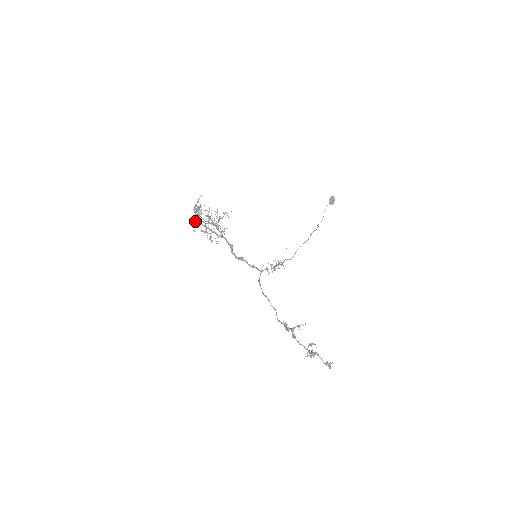
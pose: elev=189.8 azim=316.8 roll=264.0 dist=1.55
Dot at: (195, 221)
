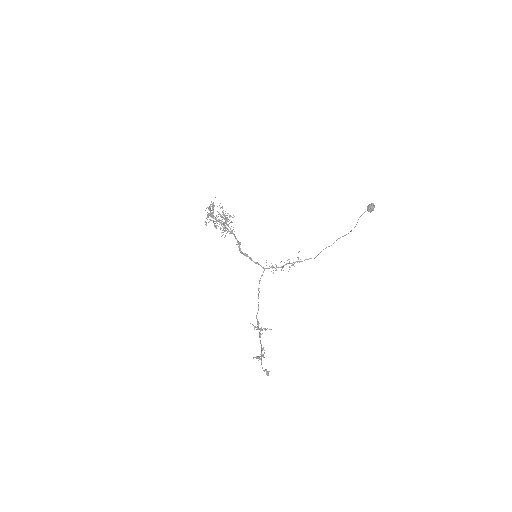
Dot at: occluded
